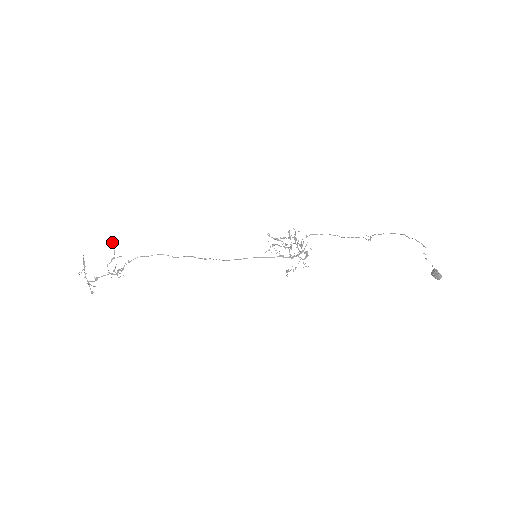
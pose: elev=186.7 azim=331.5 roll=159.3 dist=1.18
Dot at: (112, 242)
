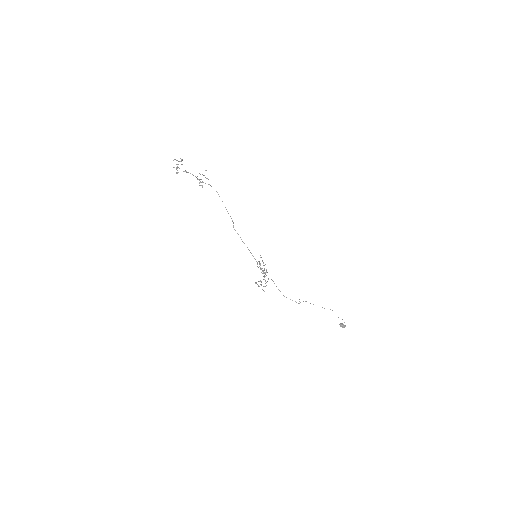
Dot at: (206, 170)
